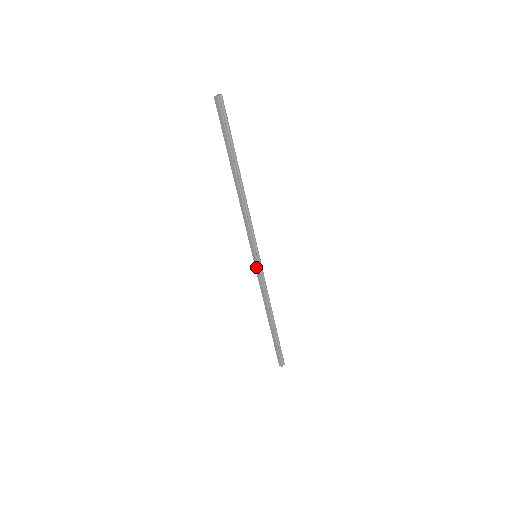
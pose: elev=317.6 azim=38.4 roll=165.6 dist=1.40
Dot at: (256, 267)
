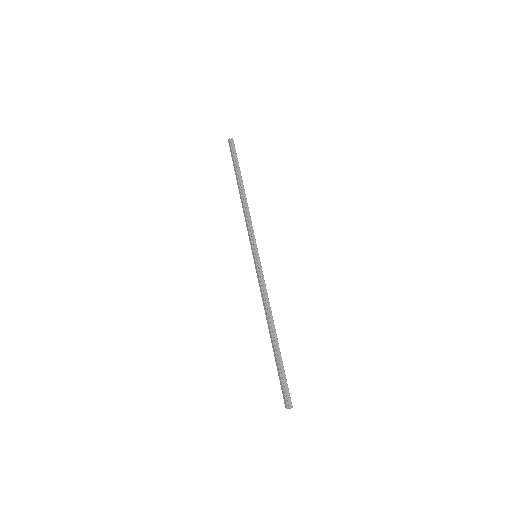
Dot at: (255, 267)
